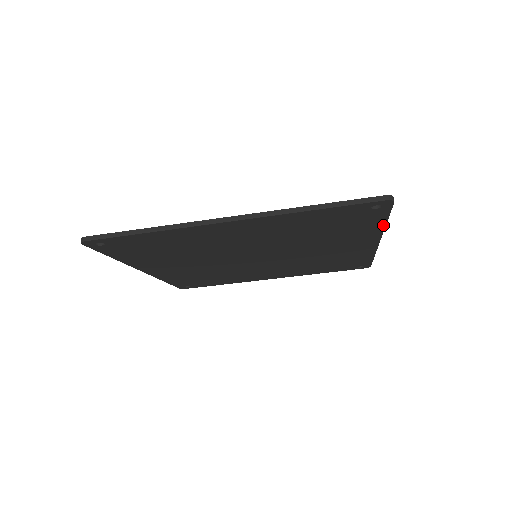
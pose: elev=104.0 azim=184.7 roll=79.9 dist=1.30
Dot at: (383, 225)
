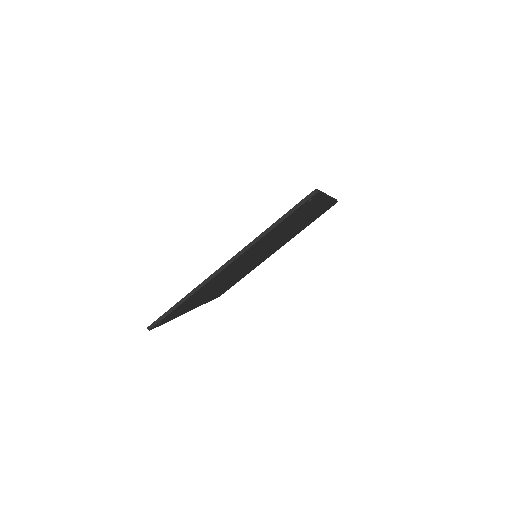
Dot at: (323, 196)
